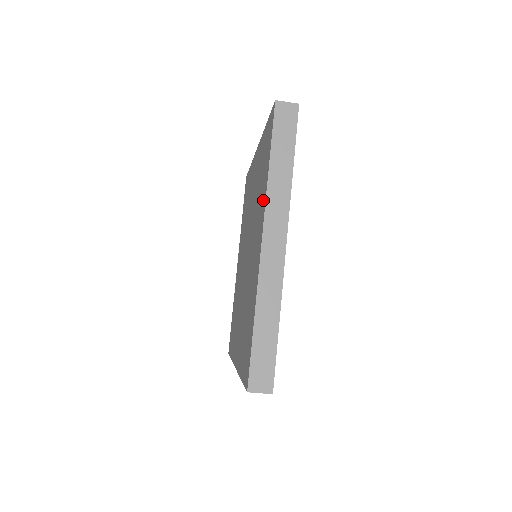
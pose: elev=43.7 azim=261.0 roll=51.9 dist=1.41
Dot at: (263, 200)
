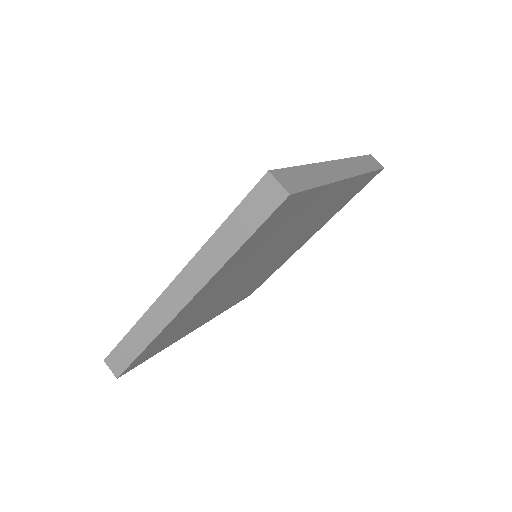
Dot at: occluded
